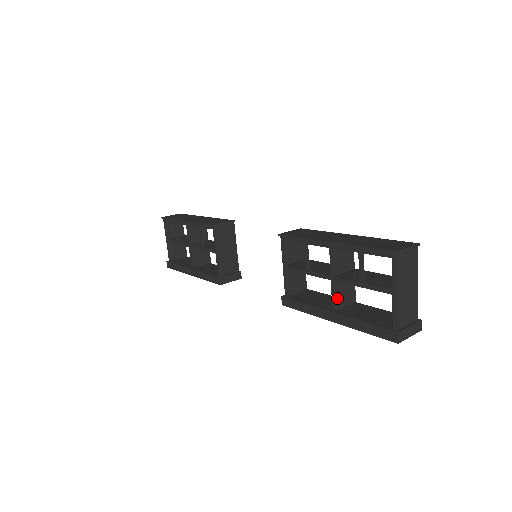
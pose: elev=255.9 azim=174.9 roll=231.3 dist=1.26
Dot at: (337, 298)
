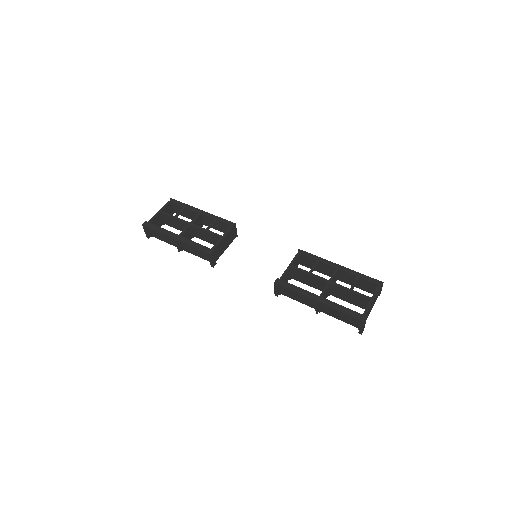
Dot at: (324, 293)
